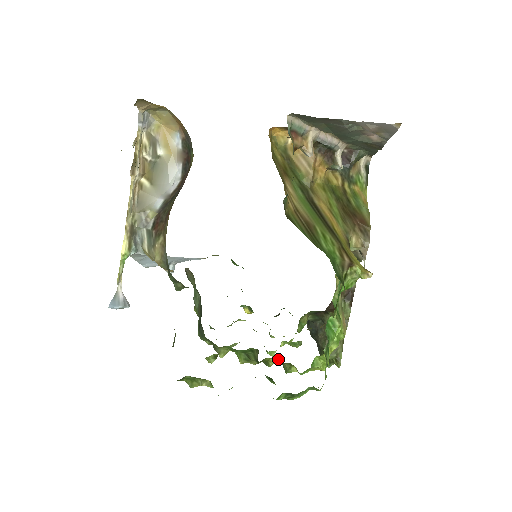
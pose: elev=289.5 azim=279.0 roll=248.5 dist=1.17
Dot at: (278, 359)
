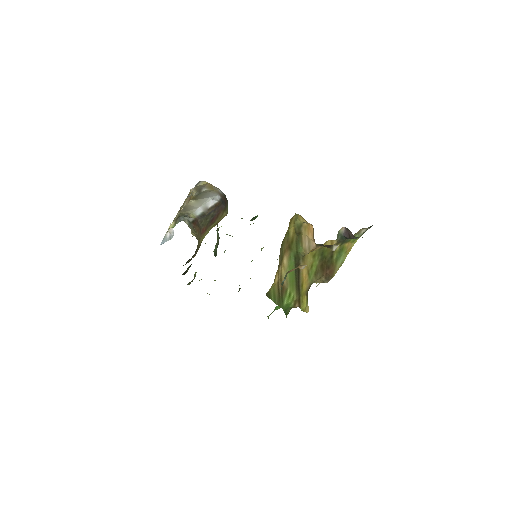
Dot at: occluded
